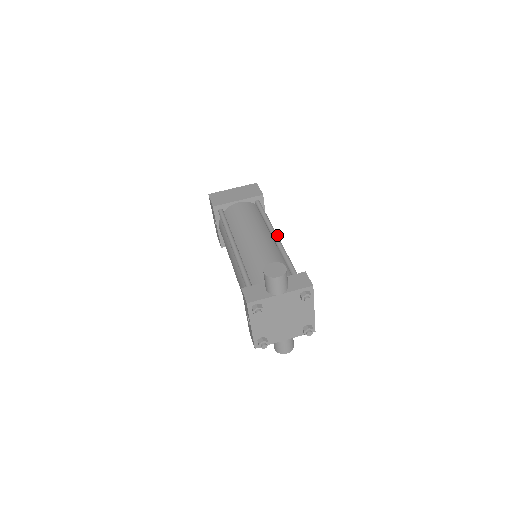
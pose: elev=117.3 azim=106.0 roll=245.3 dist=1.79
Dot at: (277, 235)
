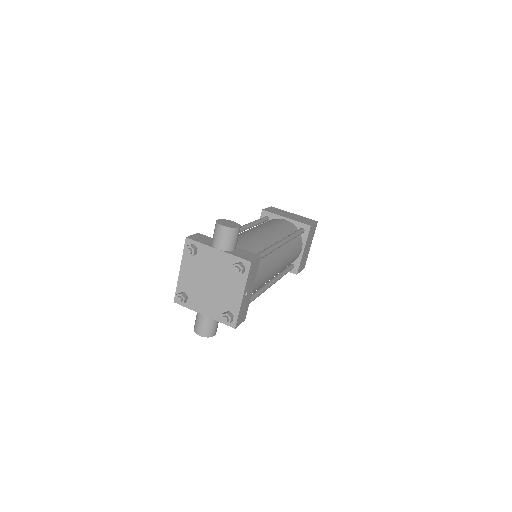
Dot at: (282, 243)
